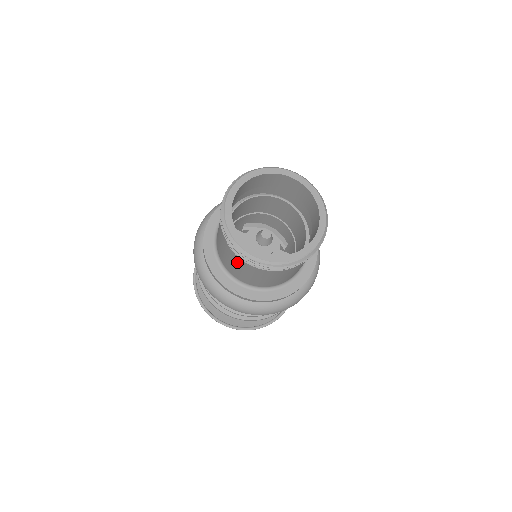
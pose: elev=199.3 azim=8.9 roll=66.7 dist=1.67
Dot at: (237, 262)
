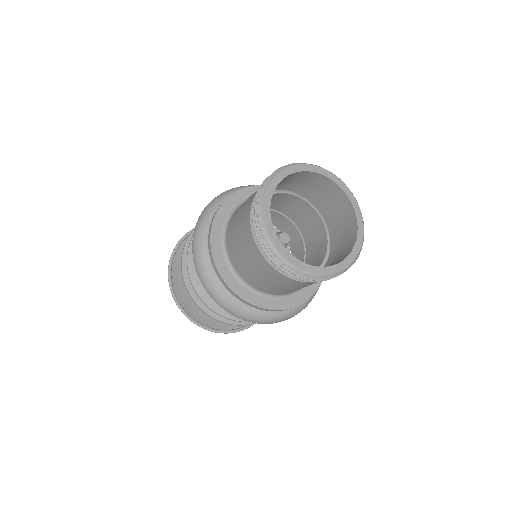
Dot at: (246, 239)
